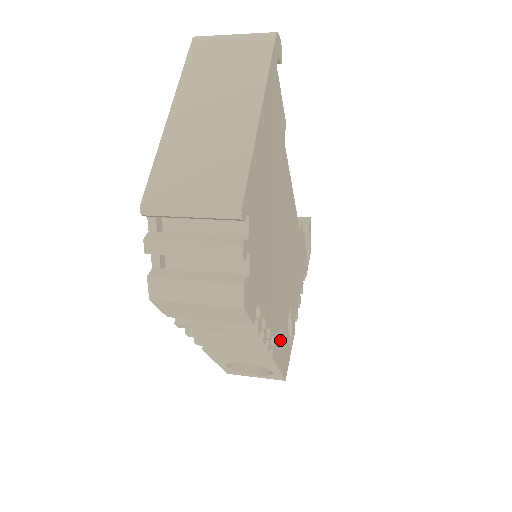
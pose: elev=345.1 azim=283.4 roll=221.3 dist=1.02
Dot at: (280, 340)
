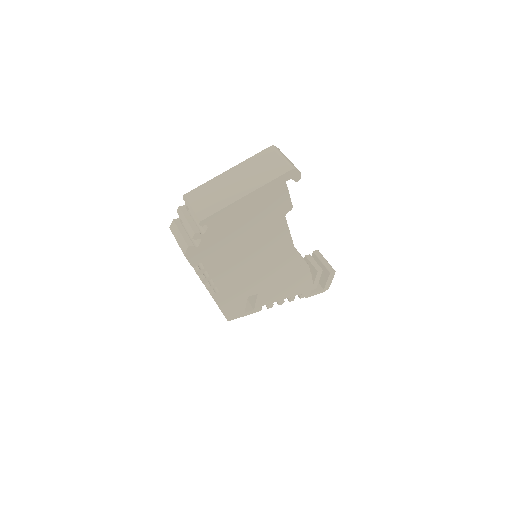
Dot at: (229, 297)
